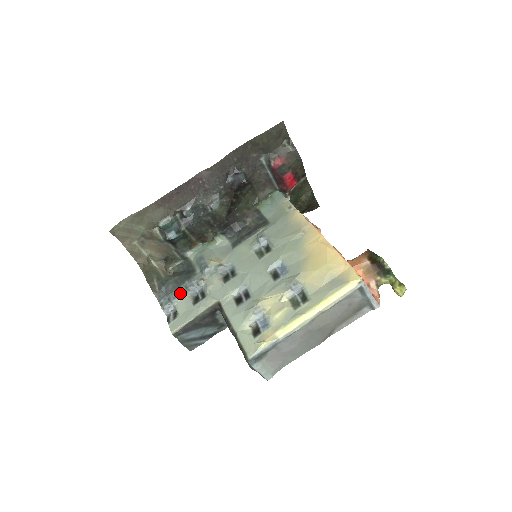
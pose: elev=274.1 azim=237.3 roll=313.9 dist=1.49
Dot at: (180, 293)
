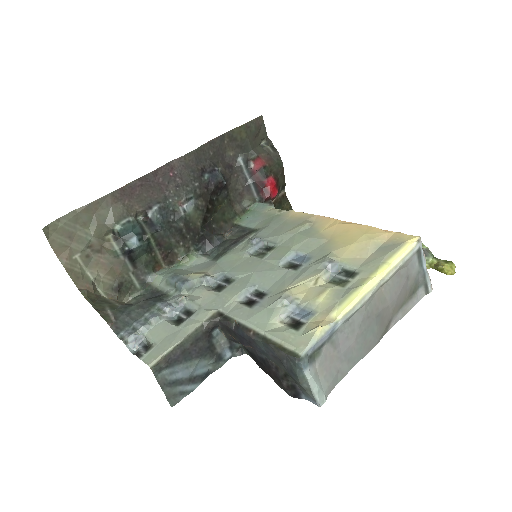
Dot at: (151, 317)
